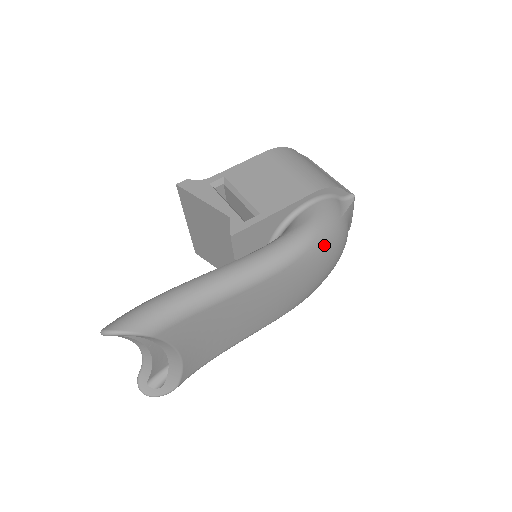
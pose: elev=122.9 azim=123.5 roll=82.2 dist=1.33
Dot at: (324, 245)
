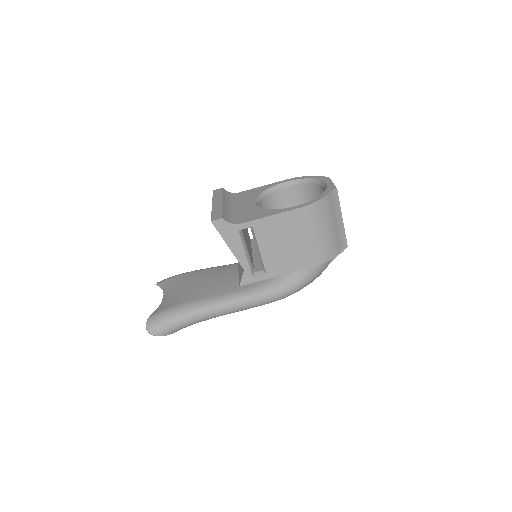
Dot at: occluded
